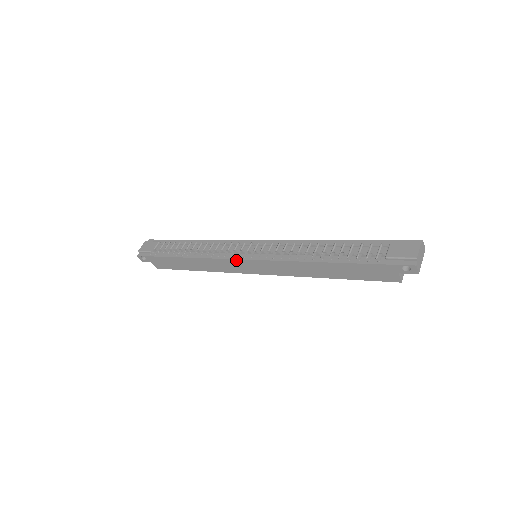
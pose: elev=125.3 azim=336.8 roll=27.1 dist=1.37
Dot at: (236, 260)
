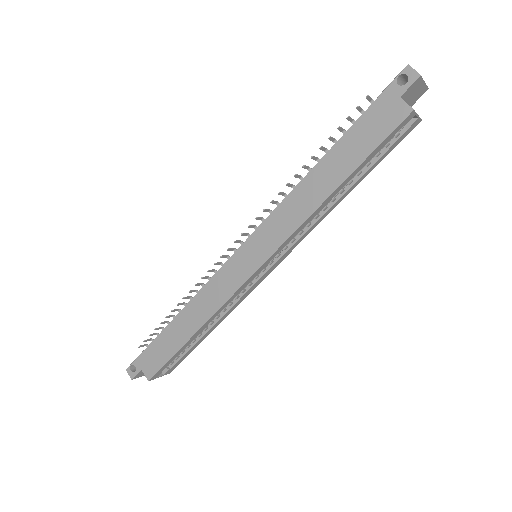
Dot at: (229, 261)
